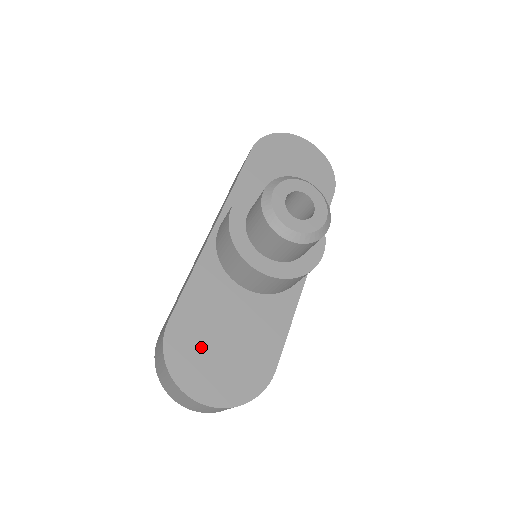
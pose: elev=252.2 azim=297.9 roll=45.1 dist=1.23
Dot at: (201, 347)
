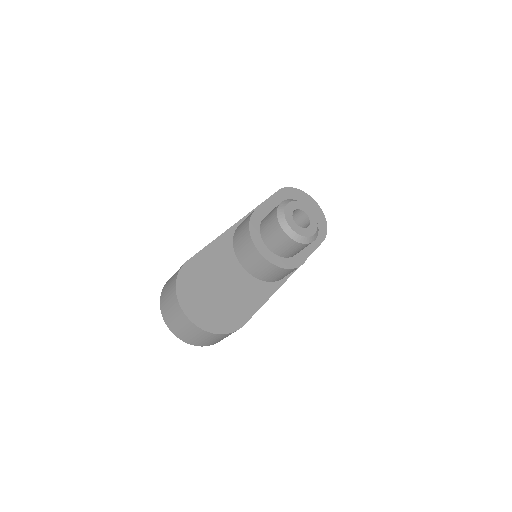
Dot at: (202, 286)
